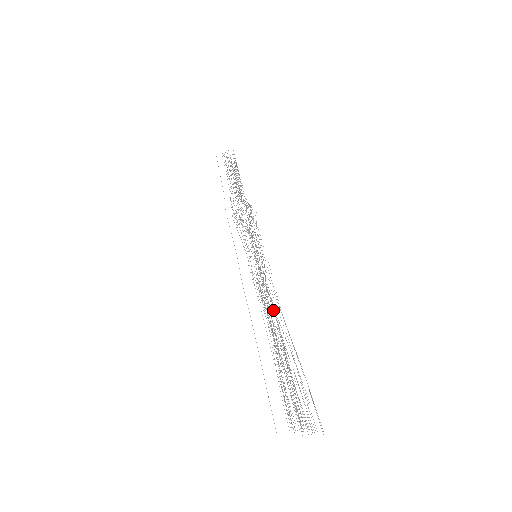
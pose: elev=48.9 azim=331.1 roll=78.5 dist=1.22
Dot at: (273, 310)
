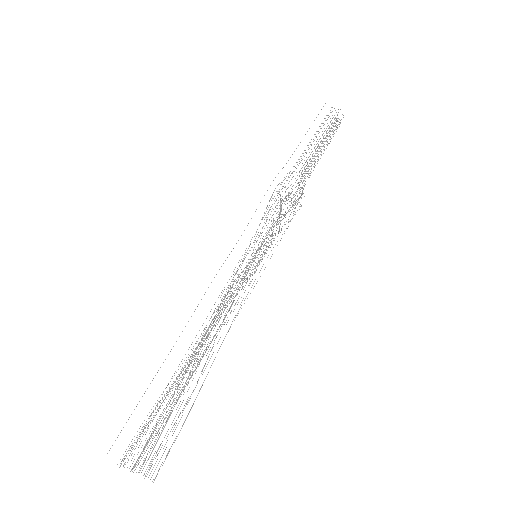
Dot at: occluded
